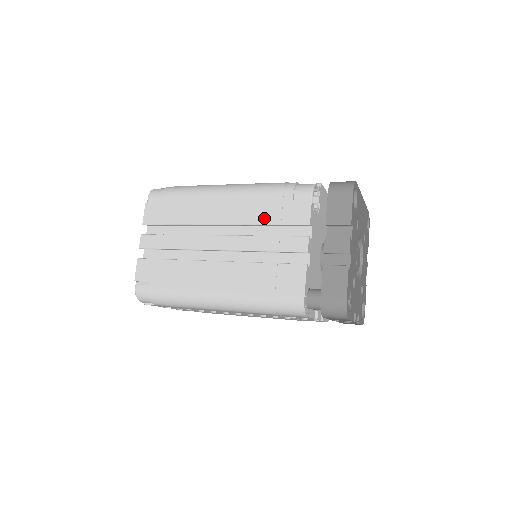
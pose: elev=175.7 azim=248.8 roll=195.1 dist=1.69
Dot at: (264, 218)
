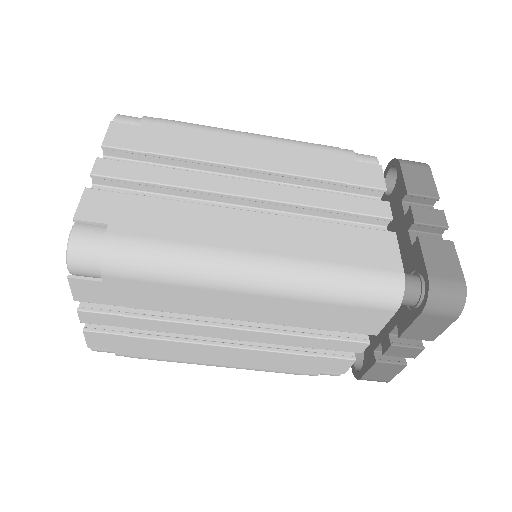
Dot at: (320, 172)
